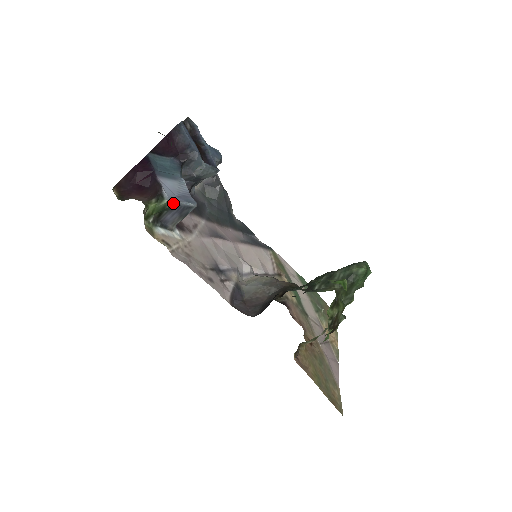
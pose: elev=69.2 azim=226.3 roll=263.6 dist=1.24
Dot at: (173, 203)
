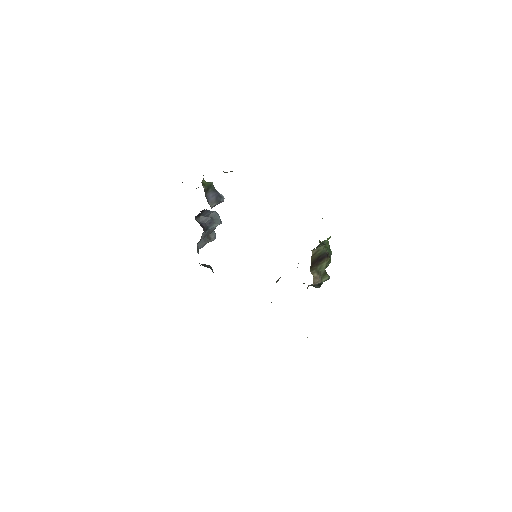
Dot at: (214, 188)
